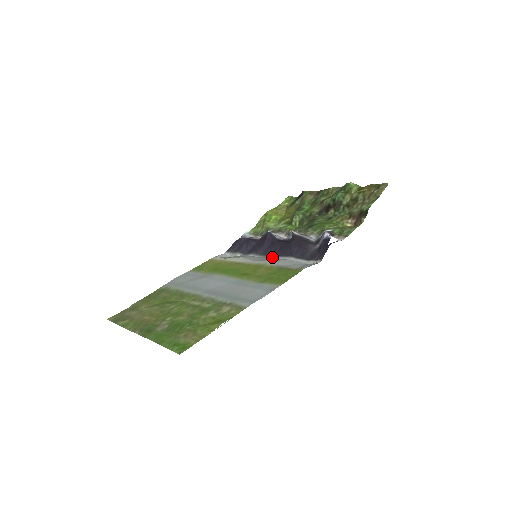
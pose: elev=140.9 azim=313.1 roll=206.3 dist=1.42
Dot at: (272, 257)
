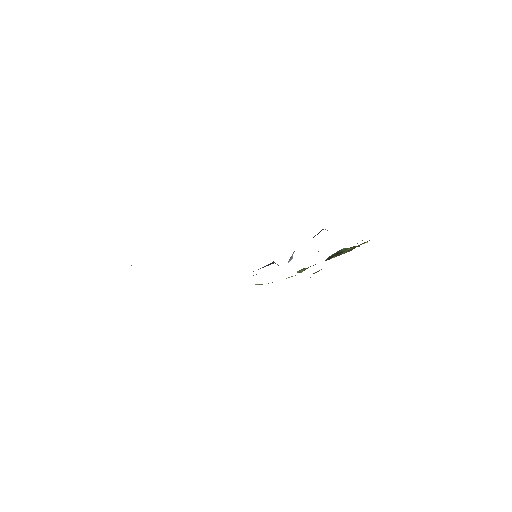
Dot at: occluded
